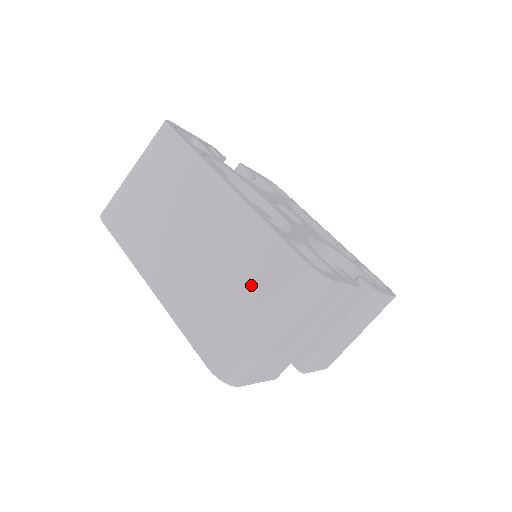
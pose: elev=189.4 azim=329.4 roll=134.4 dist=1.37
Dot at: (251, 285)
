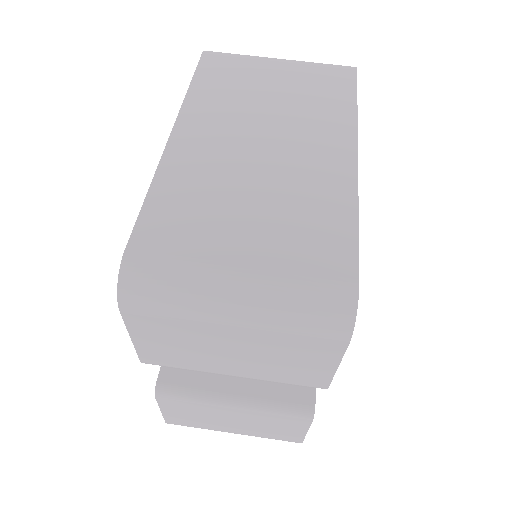
Dot at: (274, 242)
